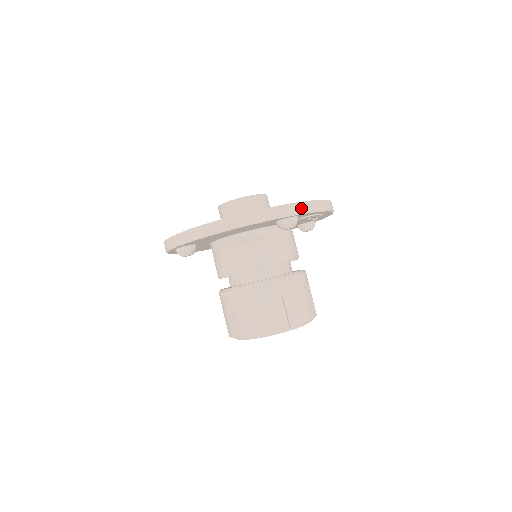
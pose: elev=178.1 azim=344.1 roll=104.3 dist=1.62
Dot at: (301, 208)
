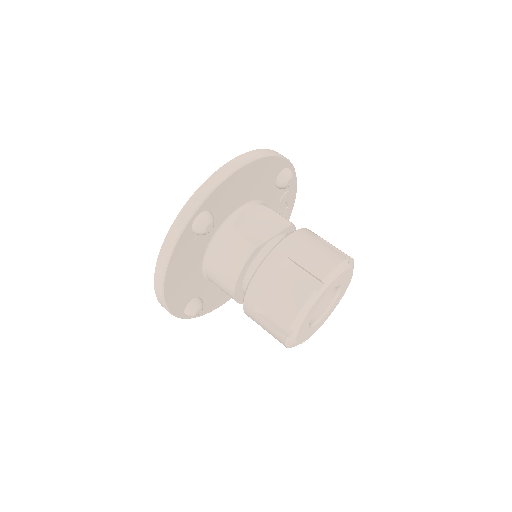
Dot at: occluded
